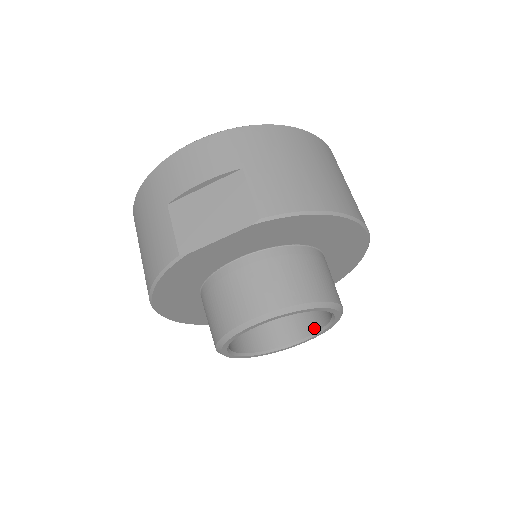
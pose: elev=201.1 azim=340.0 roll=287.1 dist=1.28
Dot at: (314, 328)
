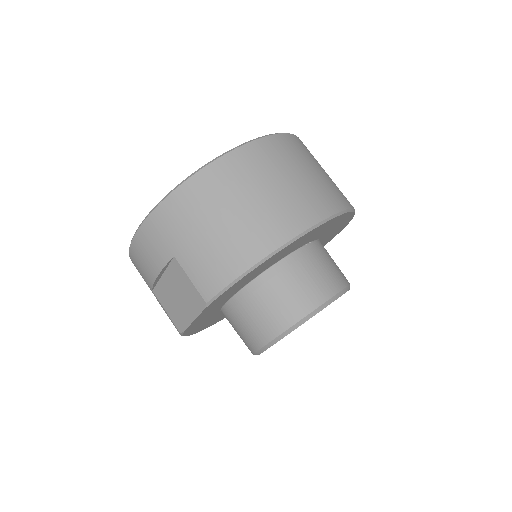
Dot at: occluded
